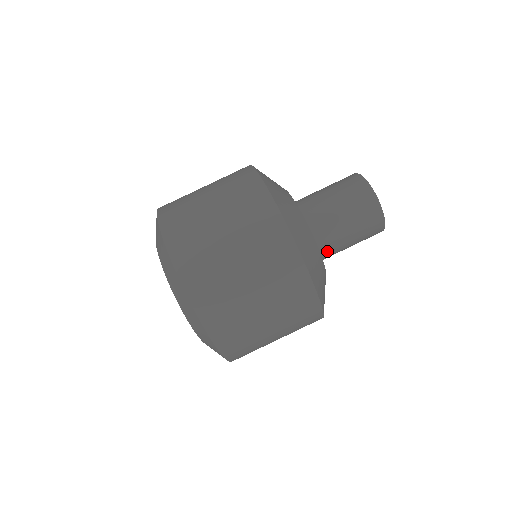
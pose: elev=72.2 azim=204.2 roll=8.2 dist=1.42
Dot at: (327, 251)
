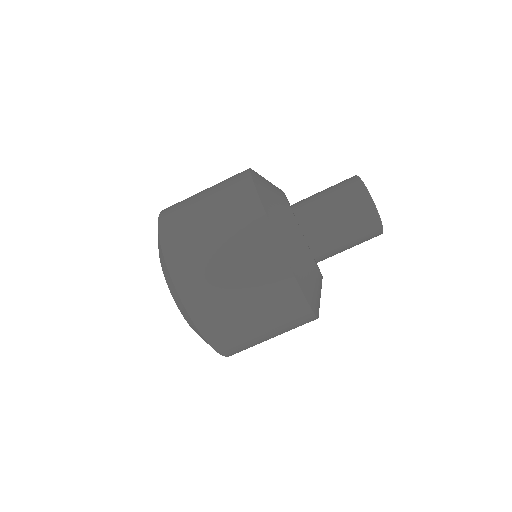
Dot at: occluded
